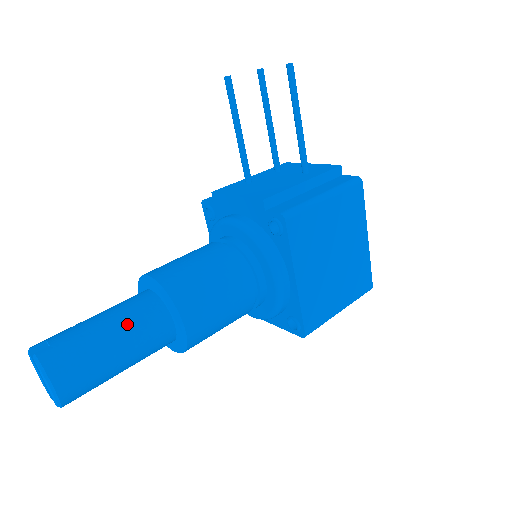
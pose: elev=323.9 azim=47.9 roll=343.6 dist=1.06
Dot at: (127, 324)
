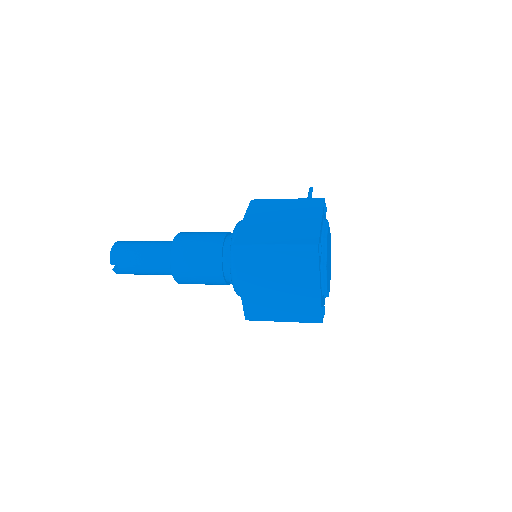
Dot at: occluded
